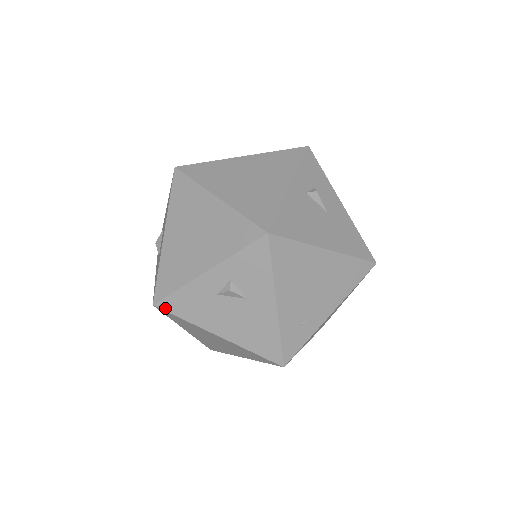
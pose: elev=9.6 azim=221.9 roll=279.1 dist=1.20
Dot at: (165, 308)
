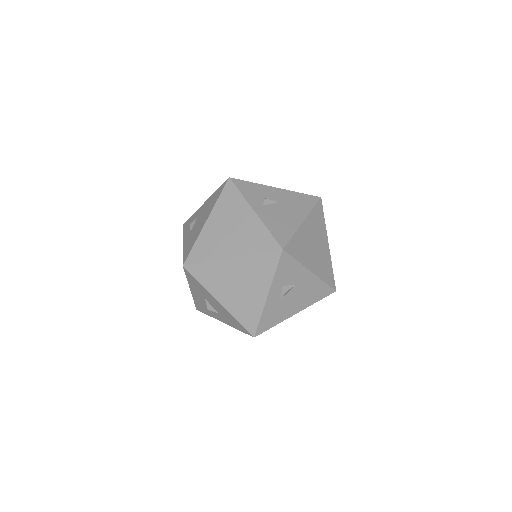
Dot at: (261, 332)
